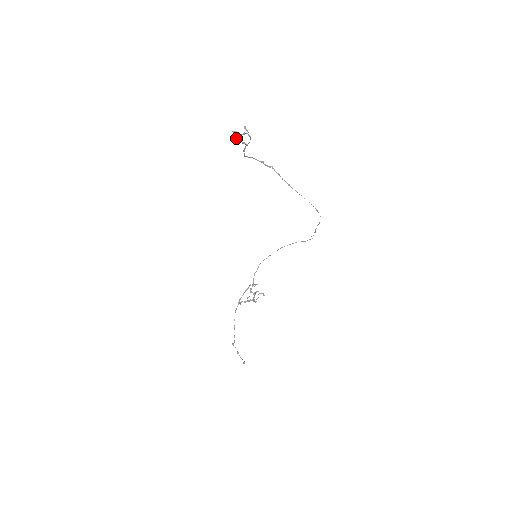
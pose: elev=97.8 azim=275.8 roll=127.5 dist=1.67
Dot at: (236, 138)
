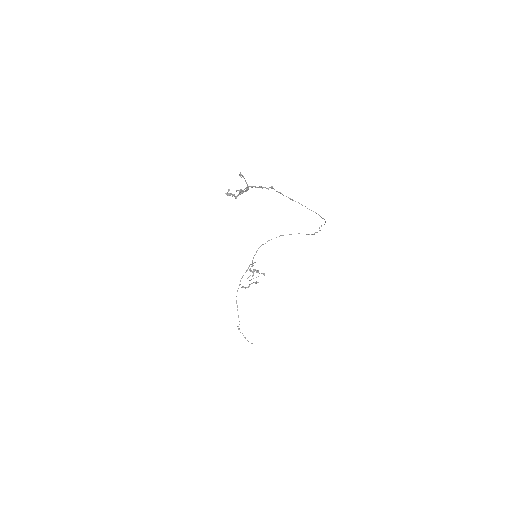
Dot at: (232, 196)
